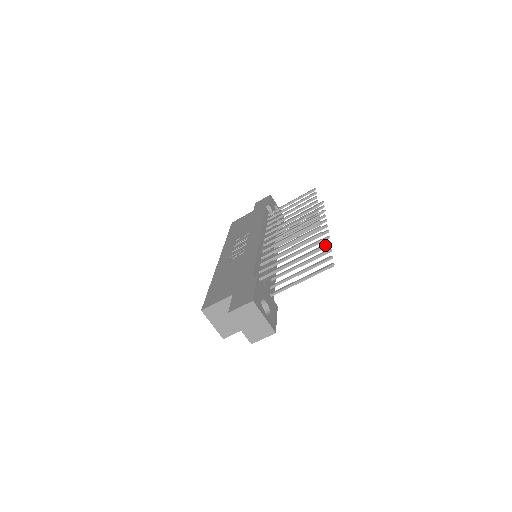
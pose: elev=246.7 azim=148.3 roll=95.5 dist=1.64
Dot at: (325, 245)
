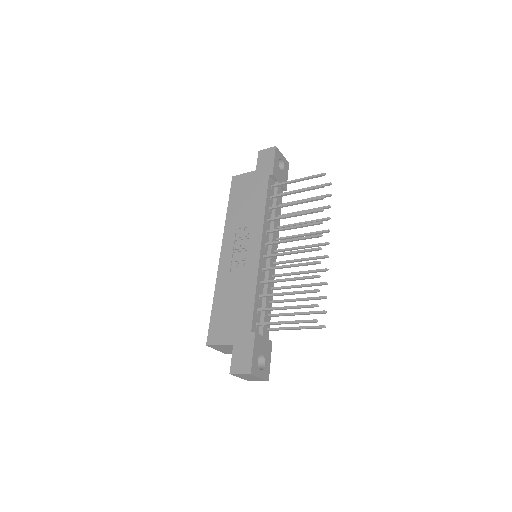
Dot at: (322, 284)
